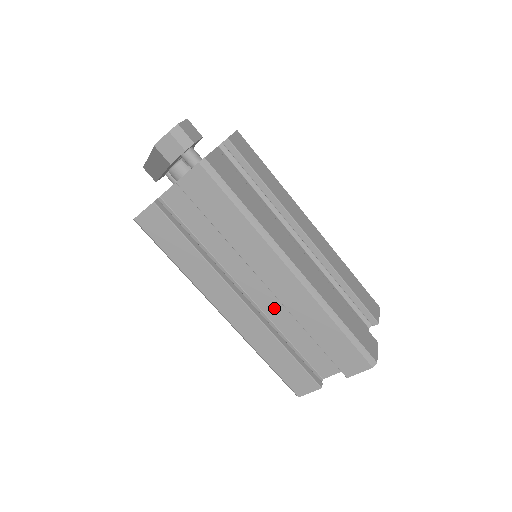
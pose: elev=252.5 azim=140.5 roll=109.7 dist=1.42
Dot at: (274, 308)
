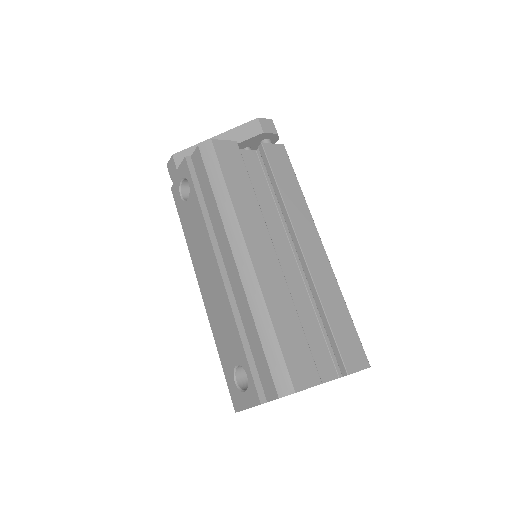
Dot at: (288, 282)
